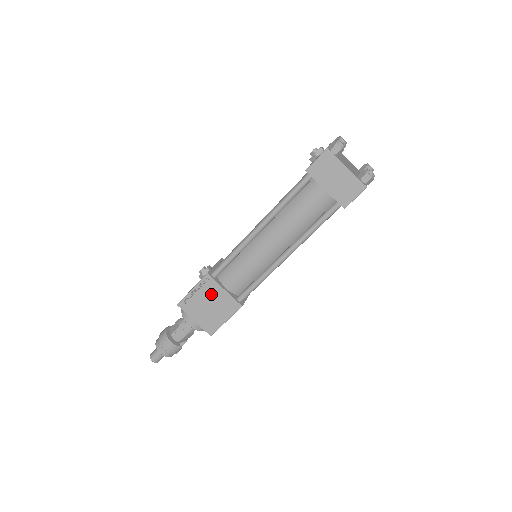
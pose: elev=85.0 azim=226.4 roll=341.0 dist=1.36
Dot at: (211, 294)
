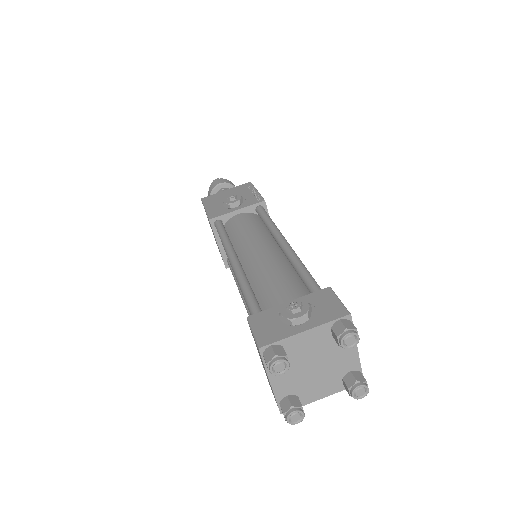
Dot at: occluded
